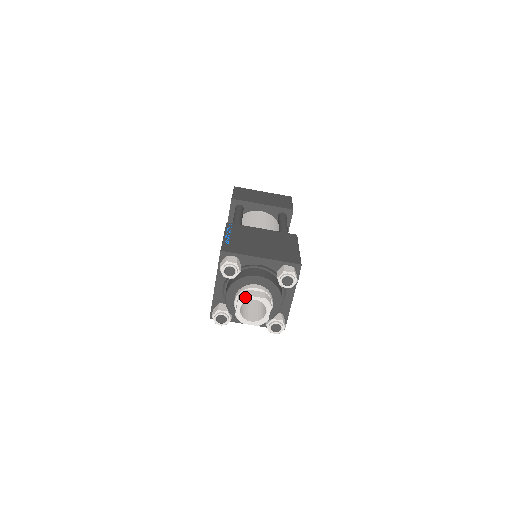
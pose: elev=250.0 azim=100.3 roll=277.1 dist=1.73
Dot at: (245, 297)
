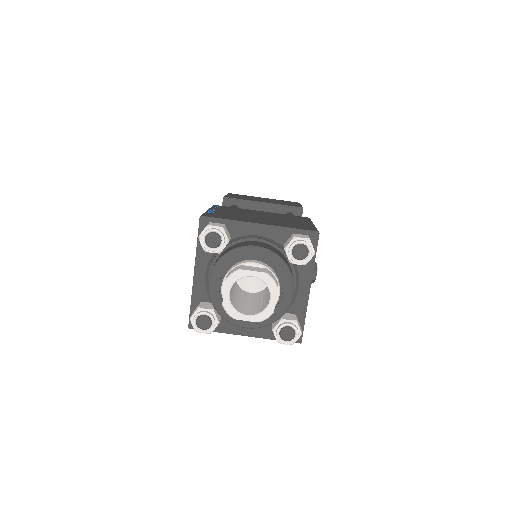
Dot at: (236, 272)
